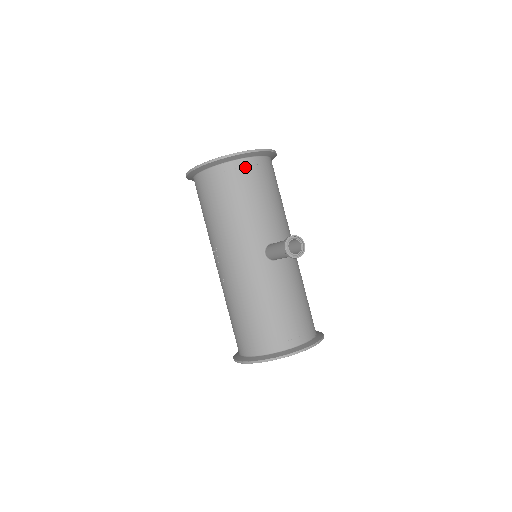
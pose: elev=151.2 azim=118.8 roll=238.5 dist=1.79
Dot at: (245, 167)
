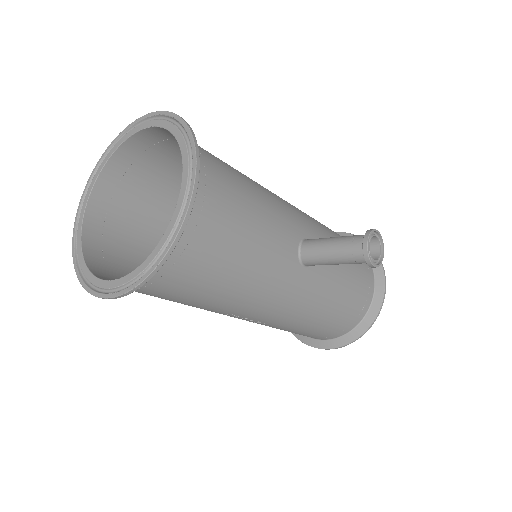
Dot at: (202, 212)
